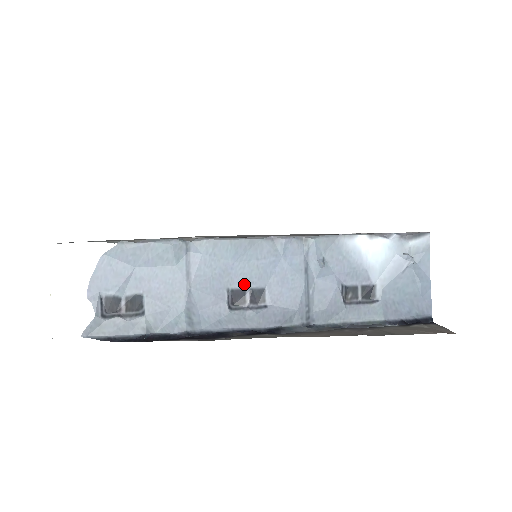
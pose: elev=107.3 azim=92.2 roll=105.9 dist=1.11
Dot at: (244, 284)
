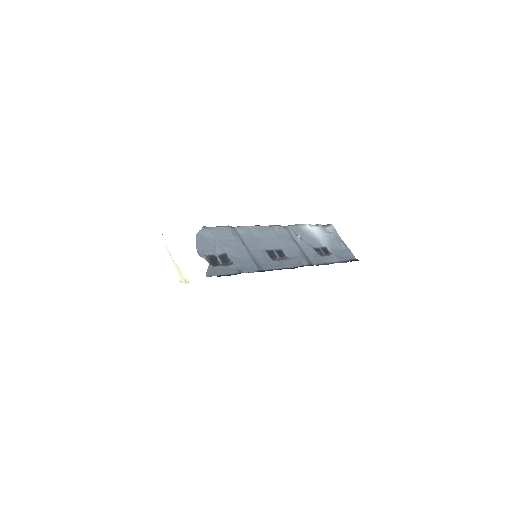
Dot at: (271, 248)
